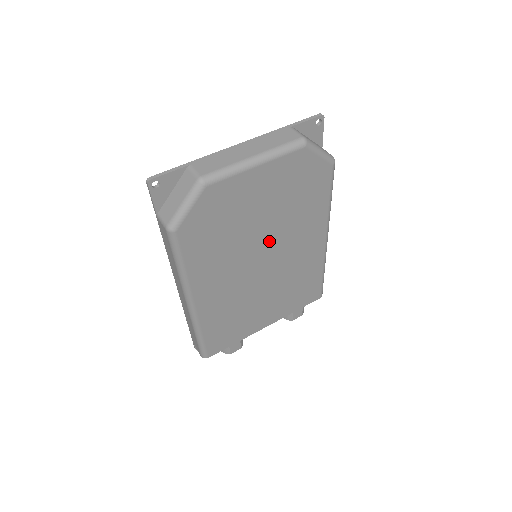
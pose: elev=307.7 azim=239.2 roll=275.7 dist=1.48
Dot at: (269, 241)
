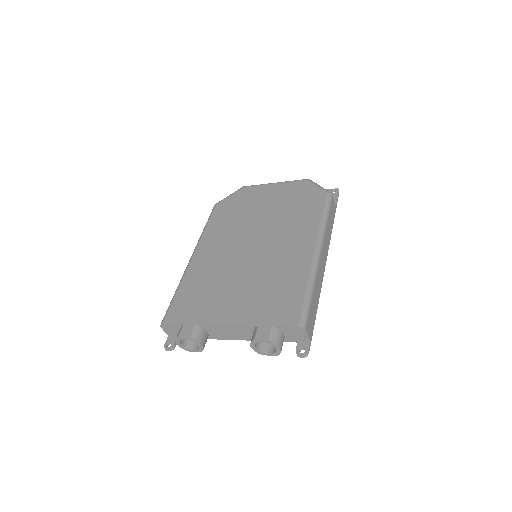
Dot at: (264, 230)
